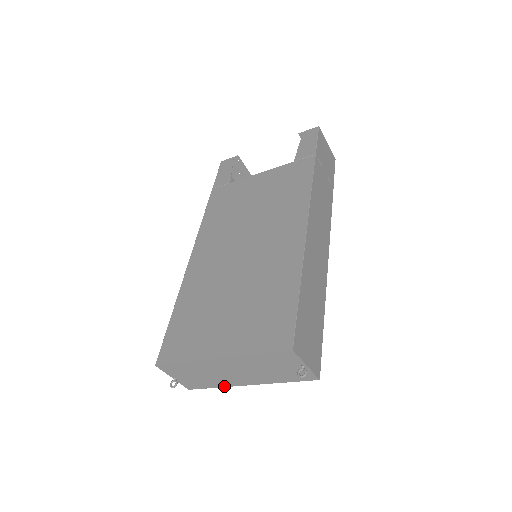
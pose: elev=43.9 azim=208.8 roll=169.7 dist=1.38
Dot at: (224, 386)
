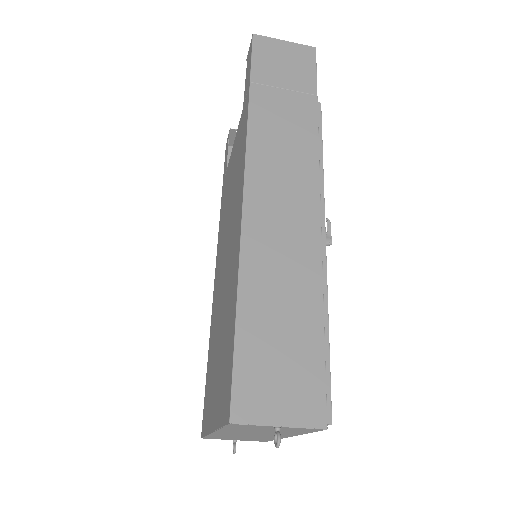
Dot at: occluded
